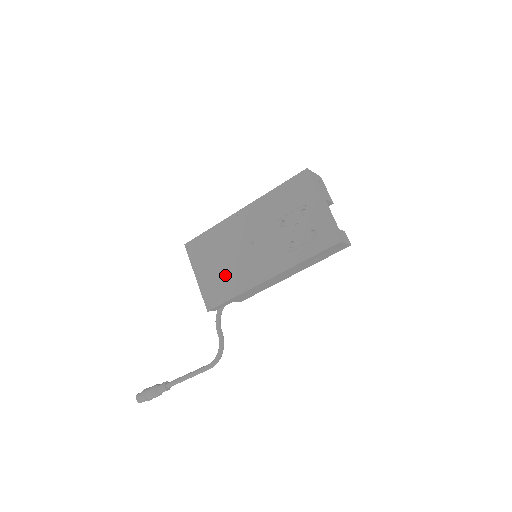
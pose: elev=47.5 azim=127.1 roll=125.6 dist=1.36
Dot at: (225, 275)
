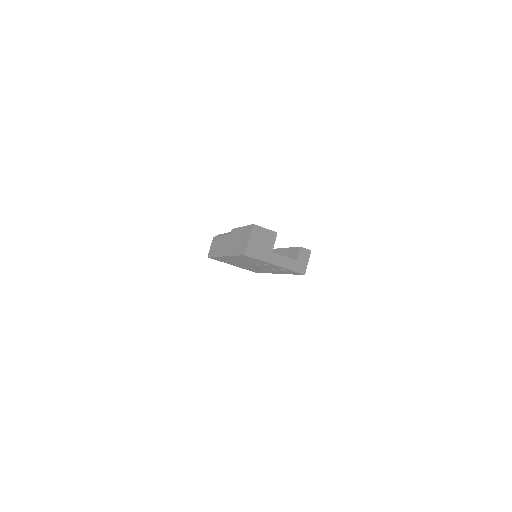
Dot at: (249, 268)
